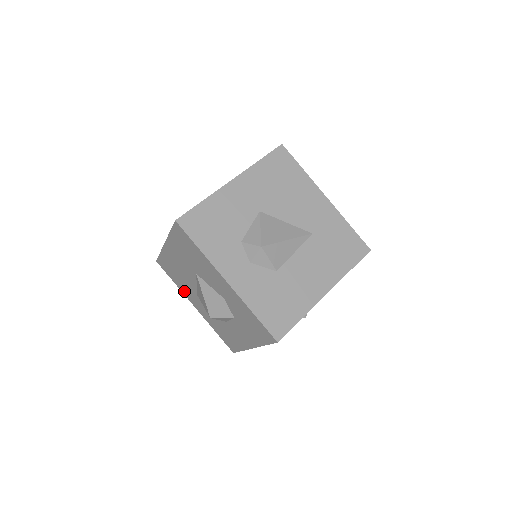
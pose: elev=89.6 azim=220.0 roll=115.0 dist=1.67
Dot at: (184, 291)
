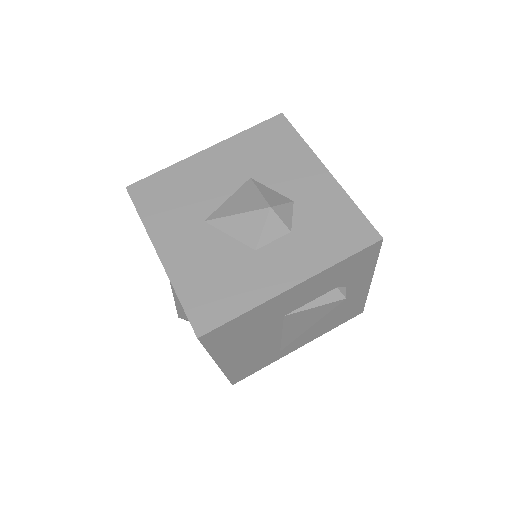
Dot at: (159, 226)
